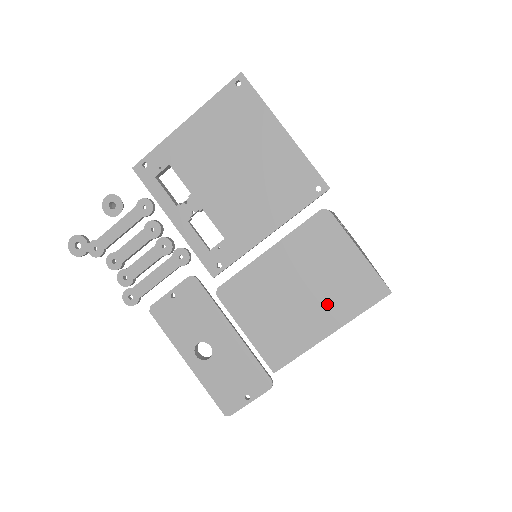
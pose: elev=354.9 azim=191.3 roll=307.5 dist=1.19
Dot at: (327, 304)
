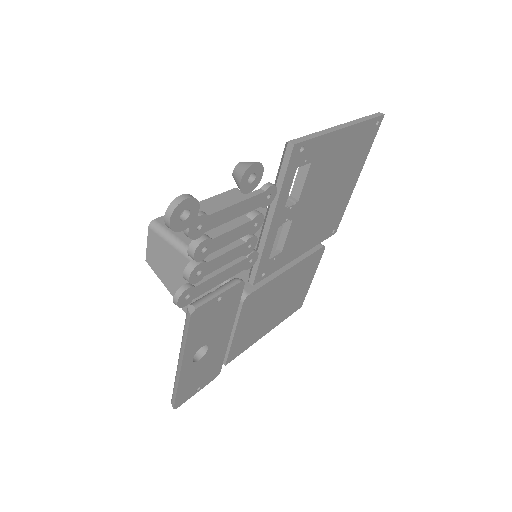
Dot at: (280, 313)
